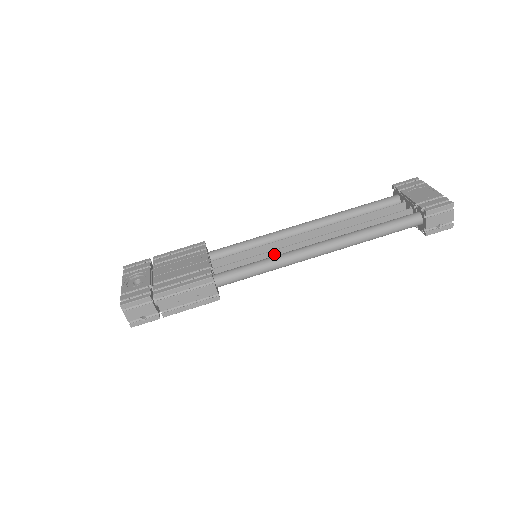
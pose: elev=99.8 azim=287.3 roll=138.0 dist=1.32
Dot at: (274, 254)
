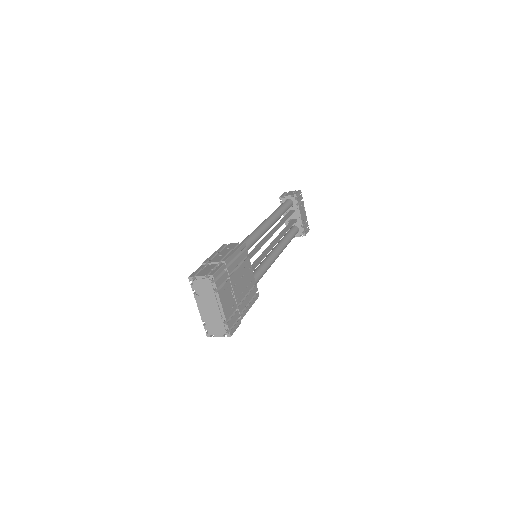
Dot at: (259, 246)
